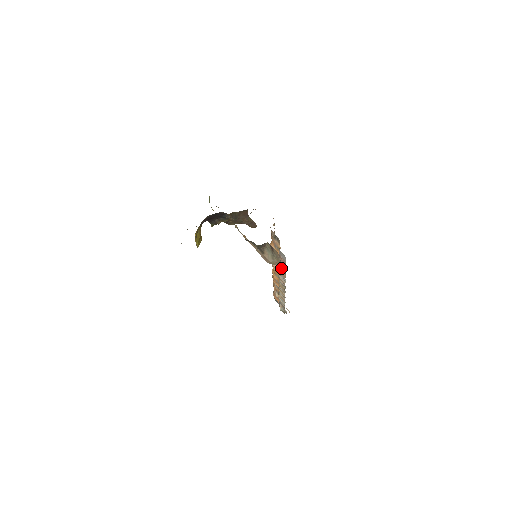
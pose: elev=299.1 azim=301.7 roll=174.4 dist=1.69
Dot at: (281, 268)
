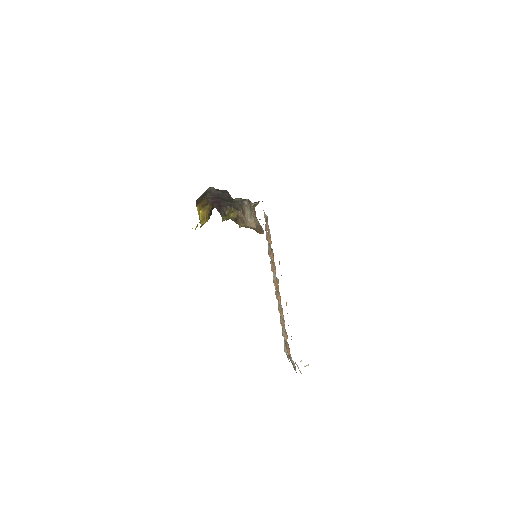
Dot at: (269, 254)
